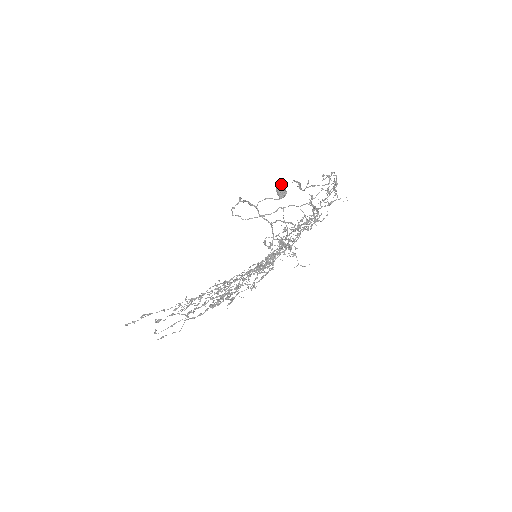
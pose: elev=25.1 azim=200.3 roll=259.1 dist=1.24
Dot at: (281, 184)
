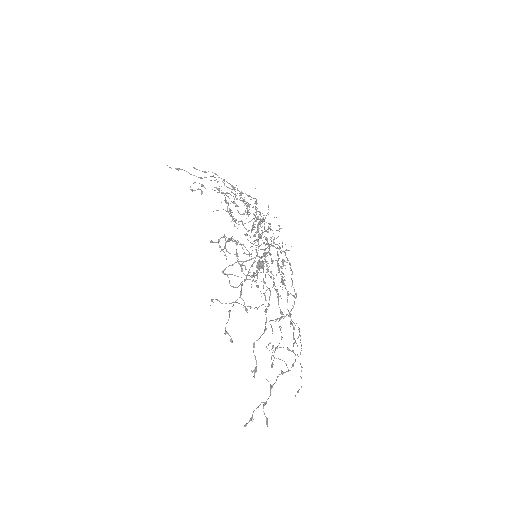
Dot at: occluded
